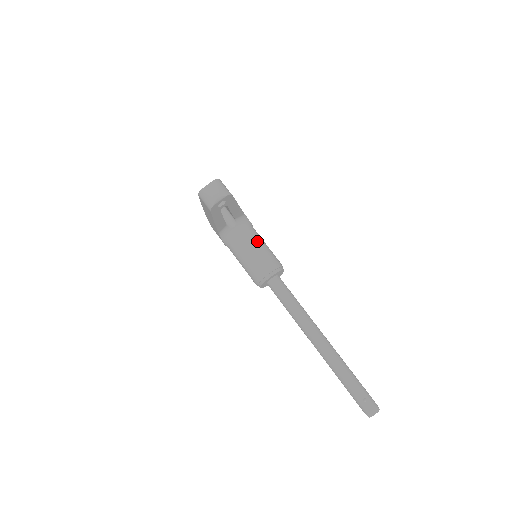
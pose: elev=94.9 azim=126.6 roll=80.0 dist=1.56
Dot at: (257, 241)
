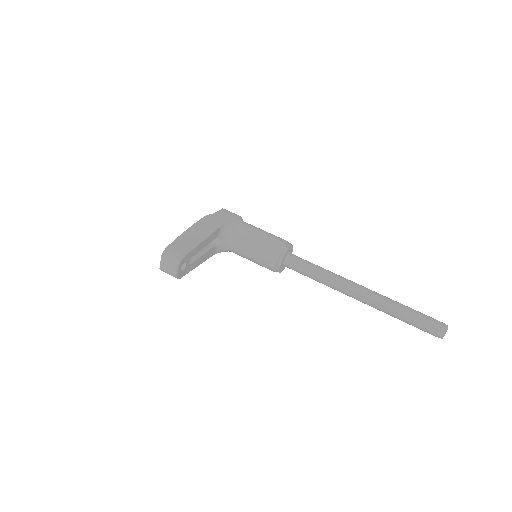
Dot at: (249, 239)
